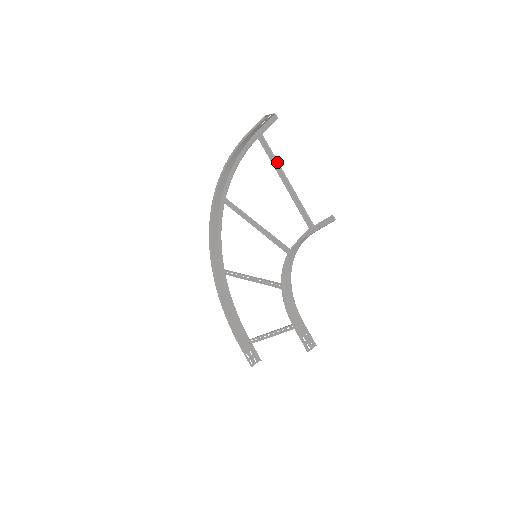
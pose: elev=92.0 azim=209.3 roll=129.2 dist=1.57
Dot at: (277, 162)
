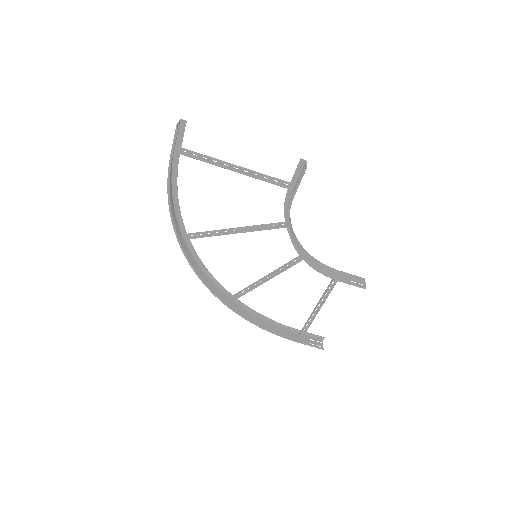
Dot at: (215, 159)
